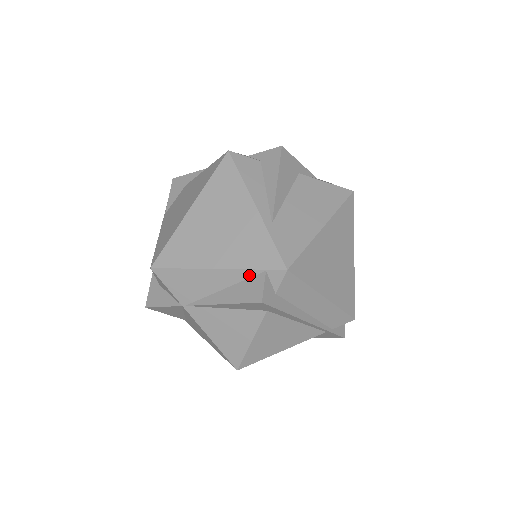
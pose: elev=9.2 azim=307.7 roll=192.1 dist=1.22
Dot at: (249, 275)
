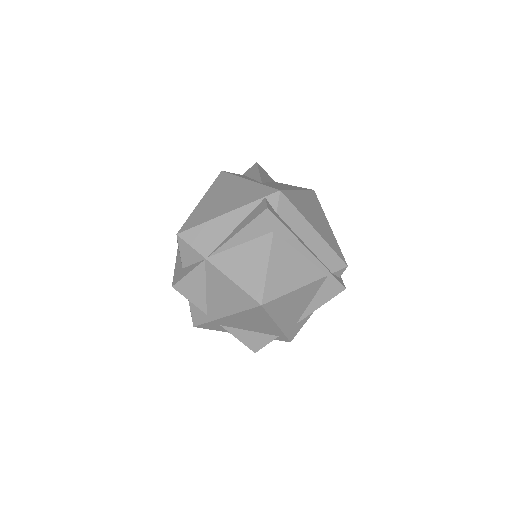
Dot at: (254, 206)
